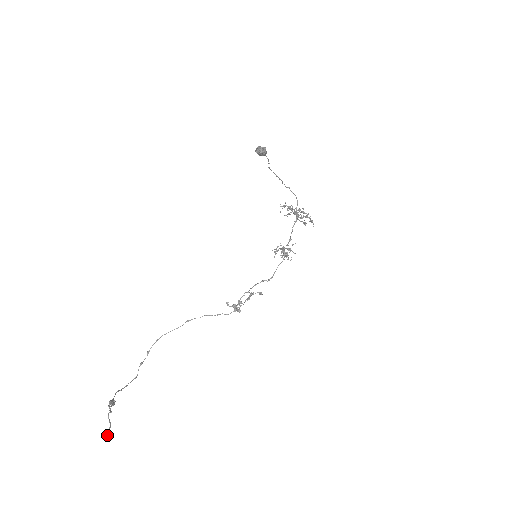
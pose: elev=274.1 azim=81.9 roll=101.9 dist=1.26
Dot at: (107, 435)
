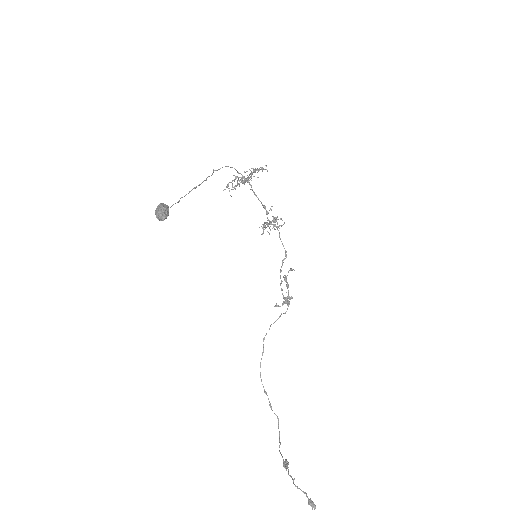
Dot at: (311, 505)
